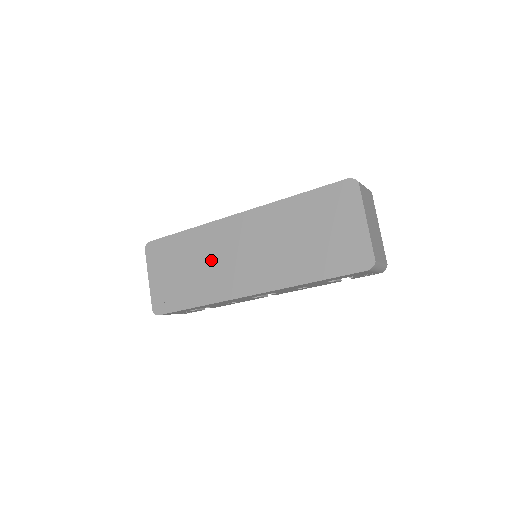
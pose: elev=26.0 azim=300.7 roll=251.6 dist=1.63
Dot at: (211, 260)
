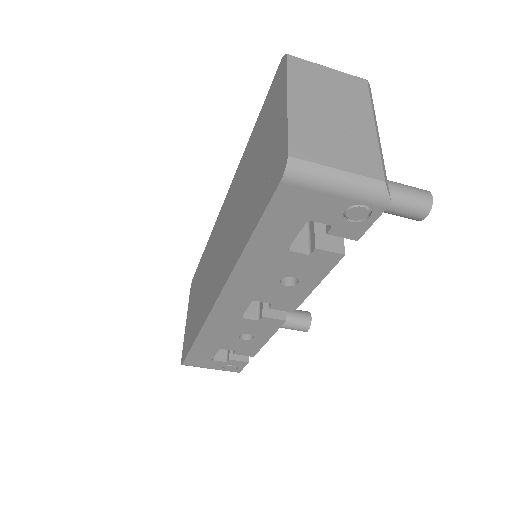
Dot at: (207, 273)
